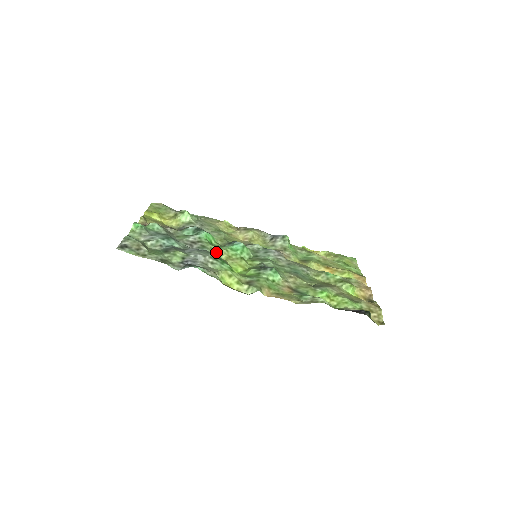
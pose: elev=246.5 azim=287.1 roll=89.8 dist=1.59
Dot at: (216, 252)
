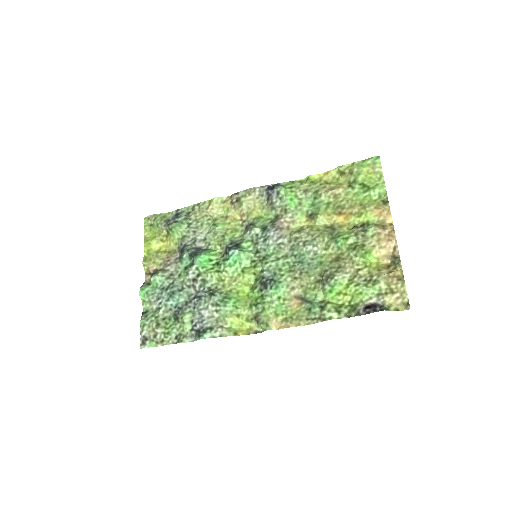
Dot at: (218, 279)
